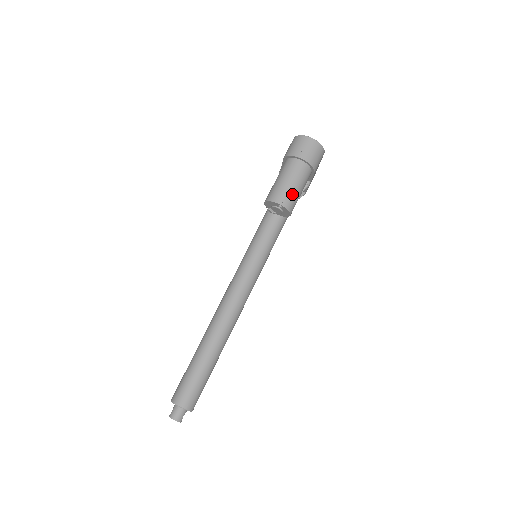
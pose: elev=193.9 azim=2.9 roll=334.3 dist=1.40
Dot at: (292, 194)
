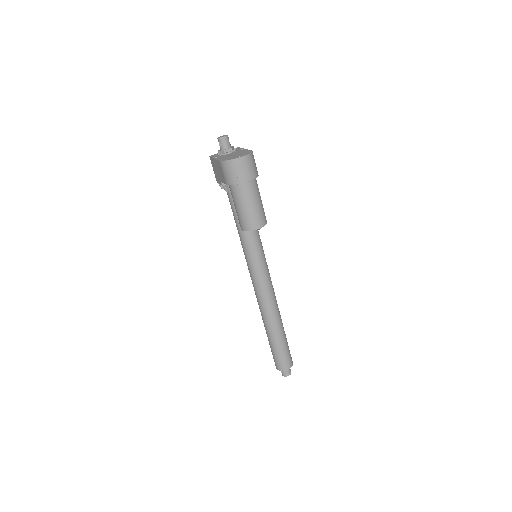
Dot at: (260, 212)
